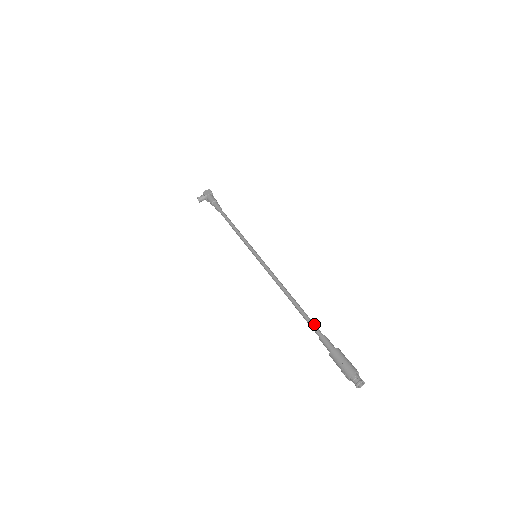
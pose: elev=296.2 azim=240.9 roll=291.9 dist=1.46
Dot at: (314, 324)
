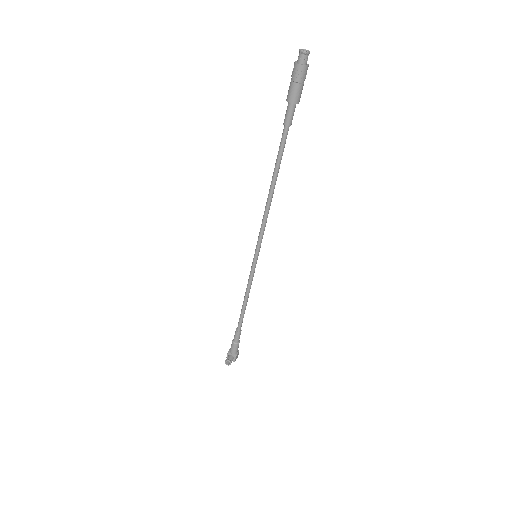
Dot at: (281, 142)
